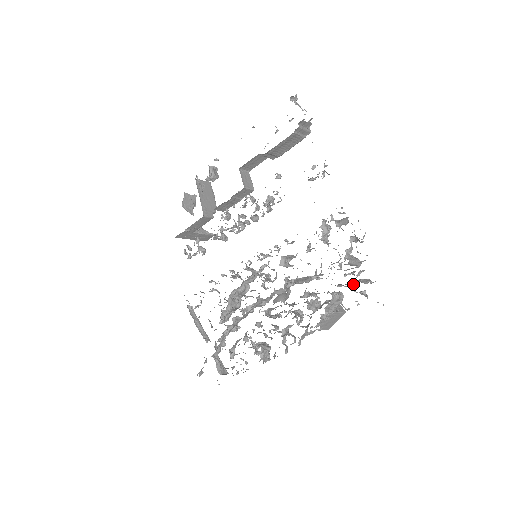
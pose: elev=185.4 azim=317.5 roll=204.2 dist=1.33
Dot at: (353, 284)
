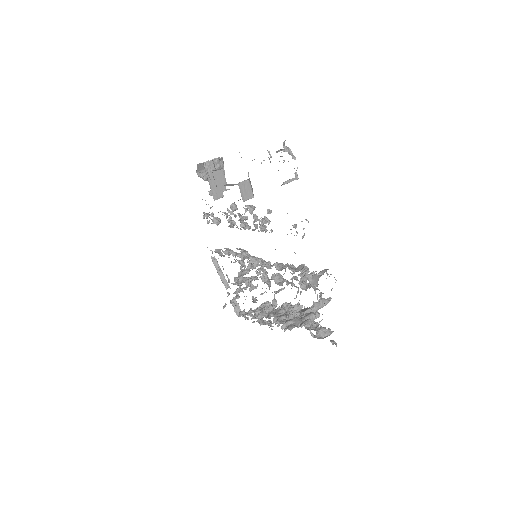
Dot at: occluded
